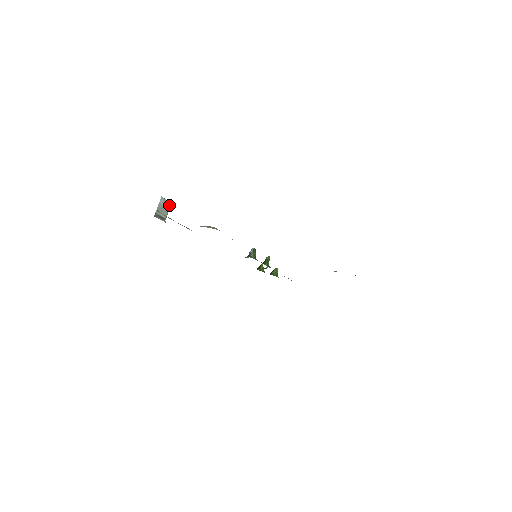
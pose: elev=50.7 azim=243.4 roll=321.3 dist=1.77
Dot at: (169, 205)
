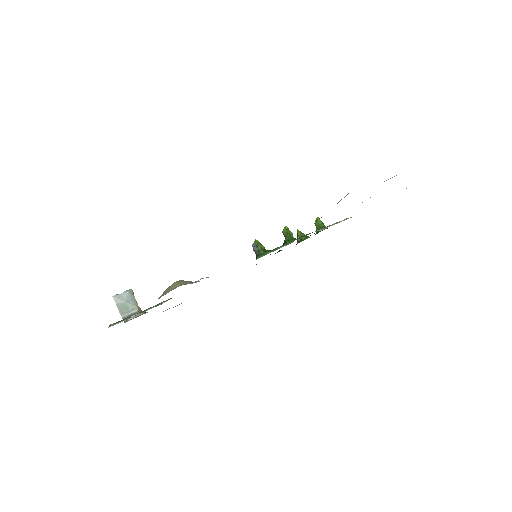
Dot at: (129, 294)
